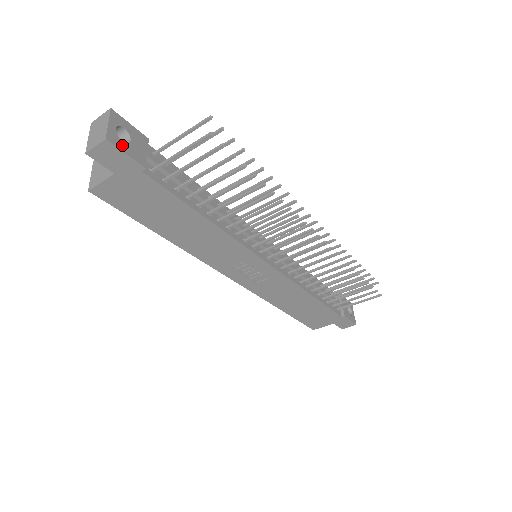
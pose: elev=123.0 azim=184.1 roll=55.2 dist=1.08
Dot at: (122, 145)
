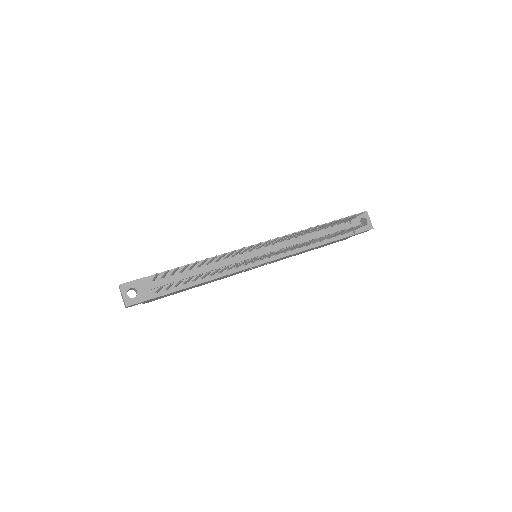
Dot at: (135, 300)
